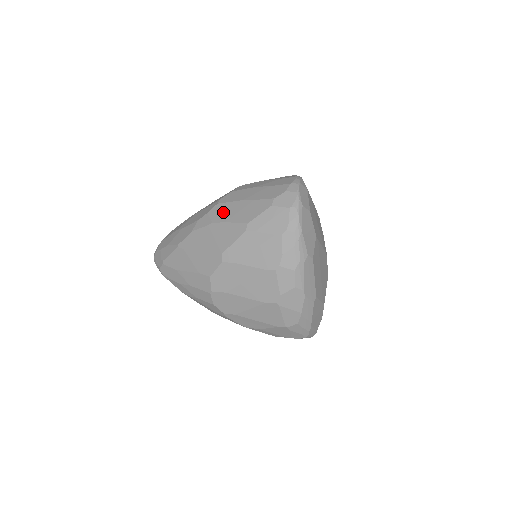
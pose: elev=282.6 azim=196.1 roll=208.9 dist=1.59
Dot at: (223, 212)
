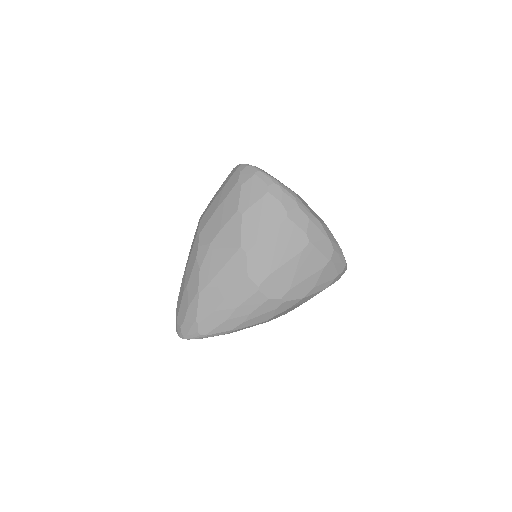
Dot at: (210, 230)
